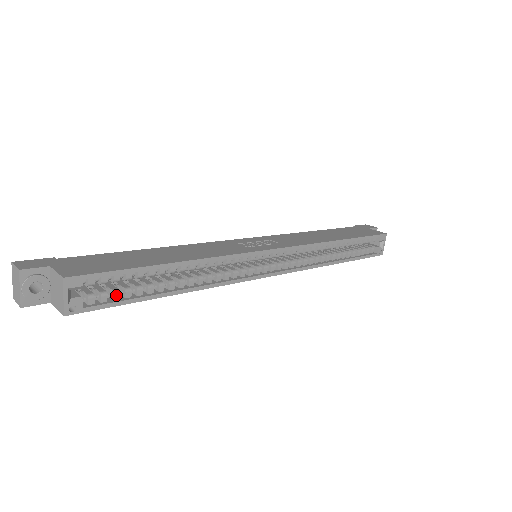
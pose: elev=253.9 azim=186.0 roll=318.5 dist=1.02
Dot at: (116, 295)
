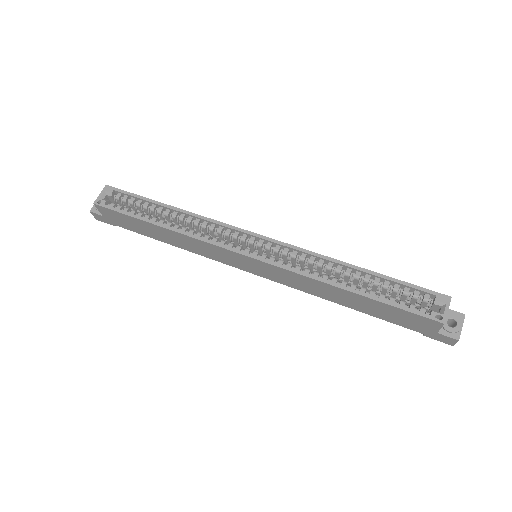
Dot at: (126, 210)
